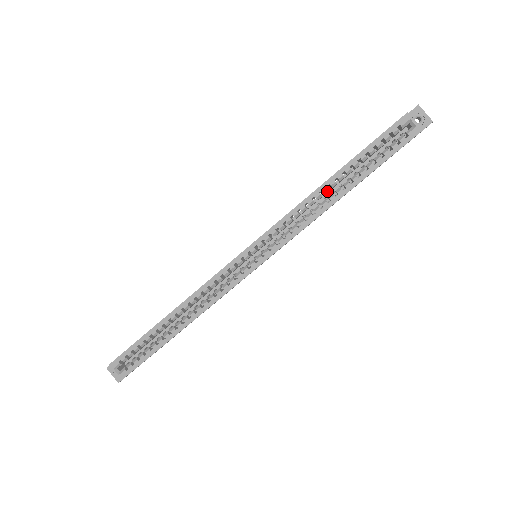
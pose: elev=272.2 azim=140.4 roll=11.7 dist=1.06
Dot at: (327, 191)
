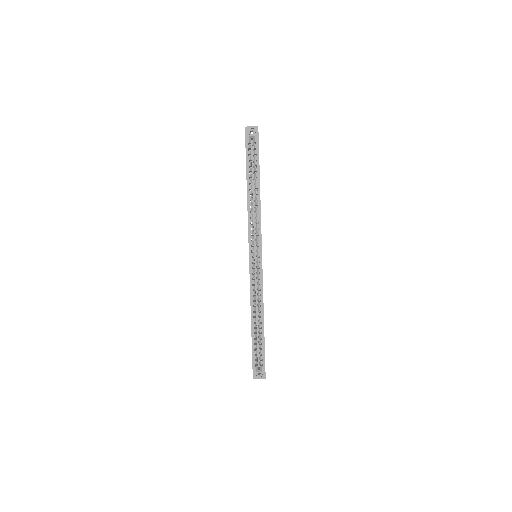
Dot at: (252, 198)
